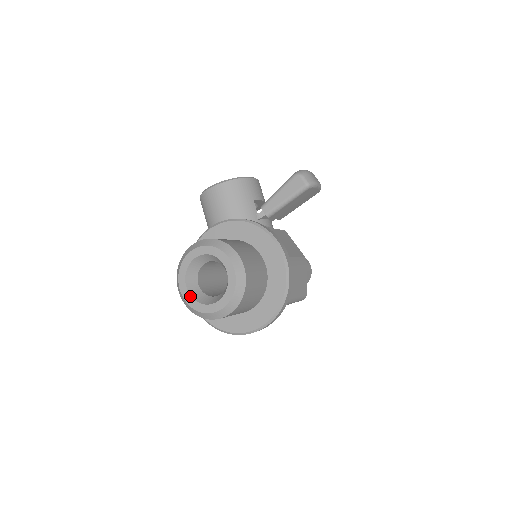
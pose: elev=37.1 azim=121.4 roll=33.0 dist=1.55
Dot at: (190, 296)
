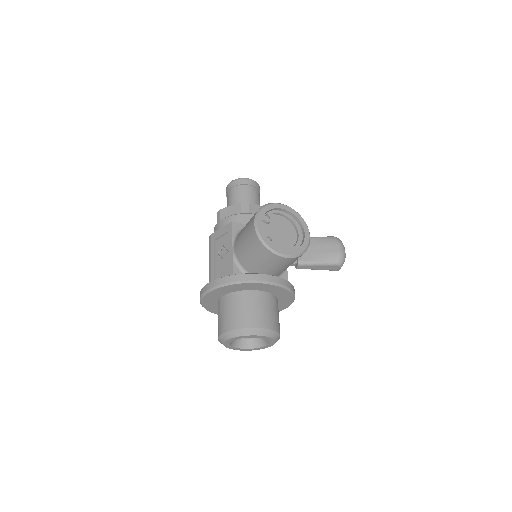
Dot at: (230, 344)
